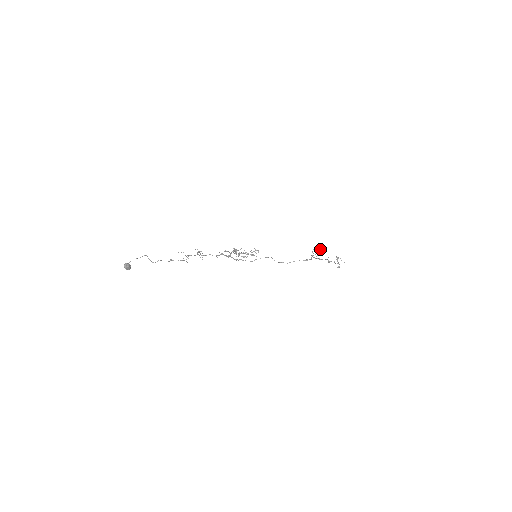
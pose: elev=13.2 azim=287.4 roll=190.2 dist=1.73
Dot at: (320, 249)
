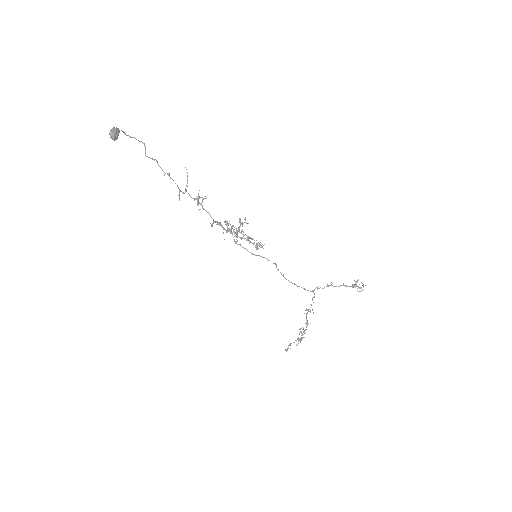
Dot at: occluded
